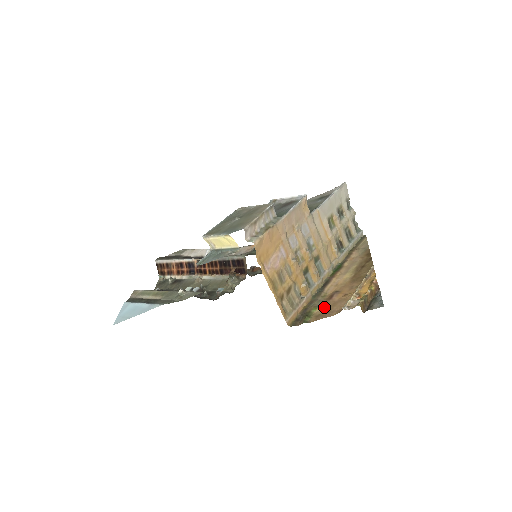
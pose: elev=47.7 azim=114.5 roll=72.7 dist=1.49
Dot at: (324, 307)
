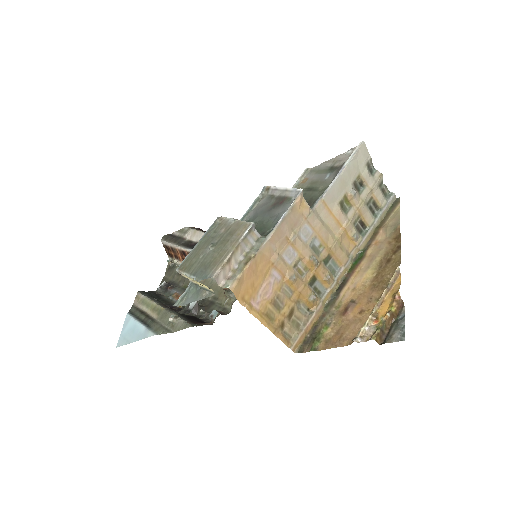
Dot at: (336, 327)
